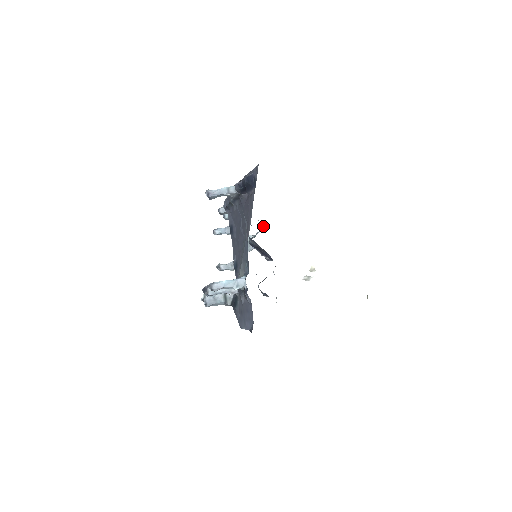
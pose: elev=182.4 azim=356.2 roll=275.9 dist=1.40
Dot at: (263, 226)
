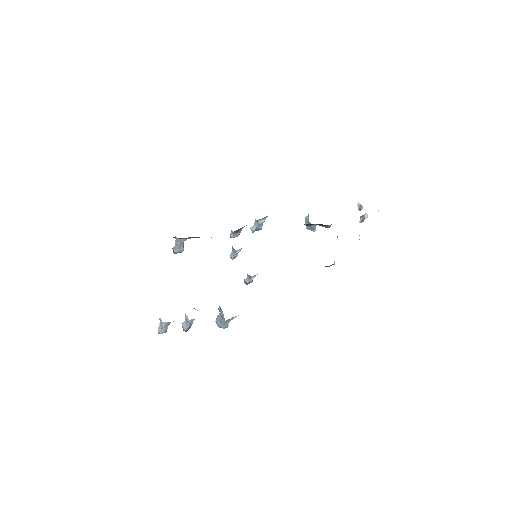
Dot at: occluded
